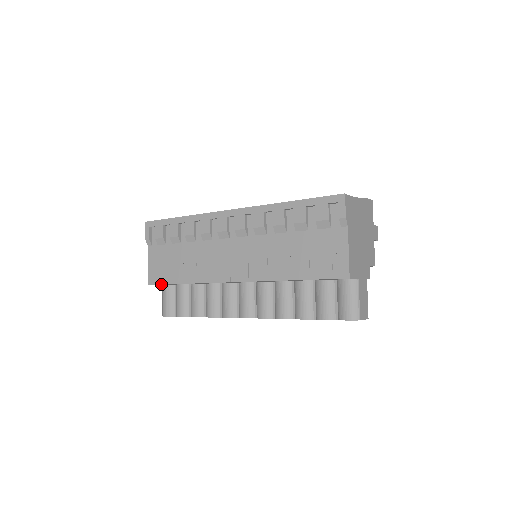
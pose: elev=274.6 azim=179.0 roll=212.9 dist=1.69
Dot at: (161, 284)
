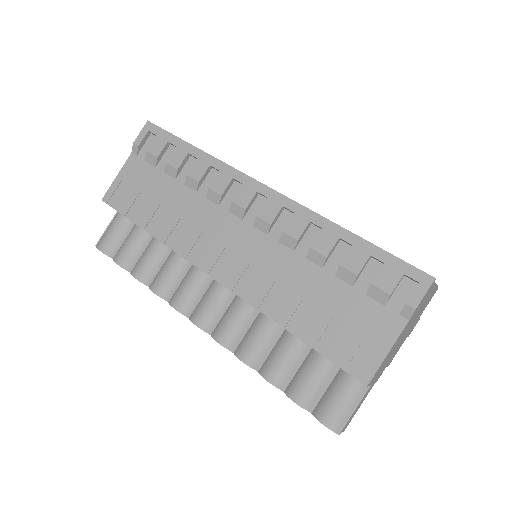
Dot at: (118, 211)
